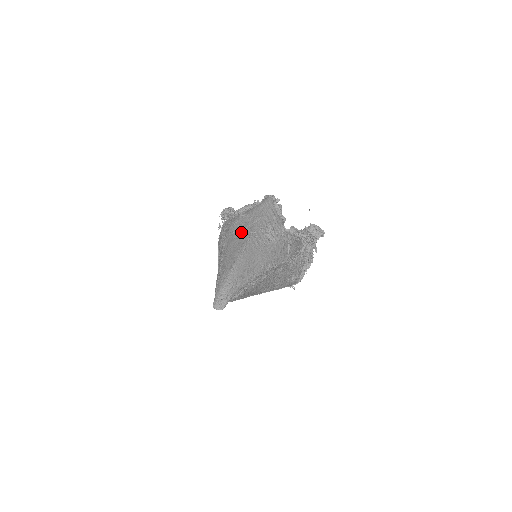
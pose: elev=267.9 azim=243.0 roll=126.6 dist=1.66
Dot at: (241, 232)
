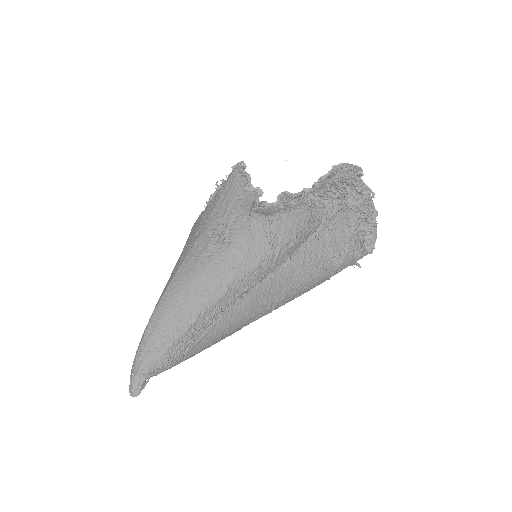
Dot at: (185, 248)
